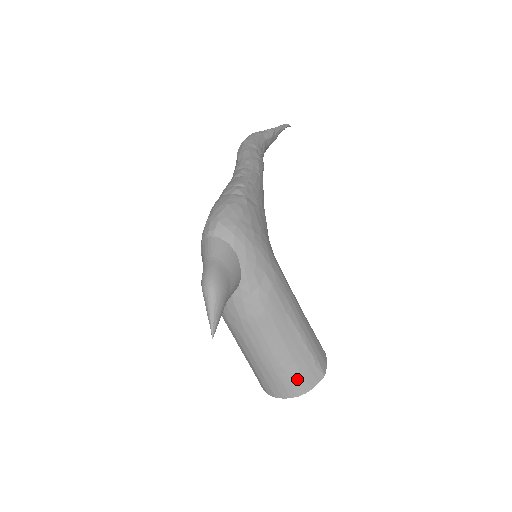
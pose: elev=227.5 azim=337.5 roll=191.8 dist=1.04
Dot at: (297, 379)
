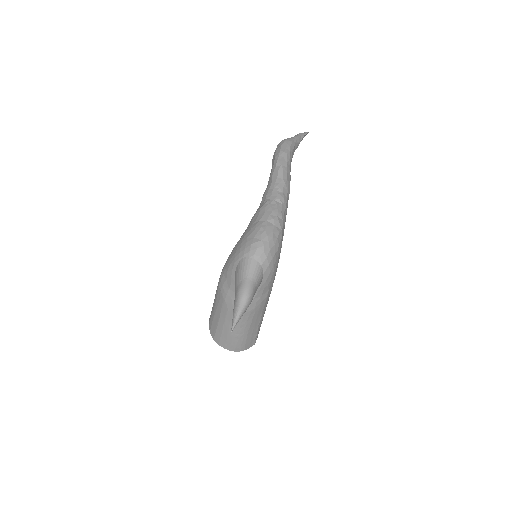
Dot at: (241, 344)
